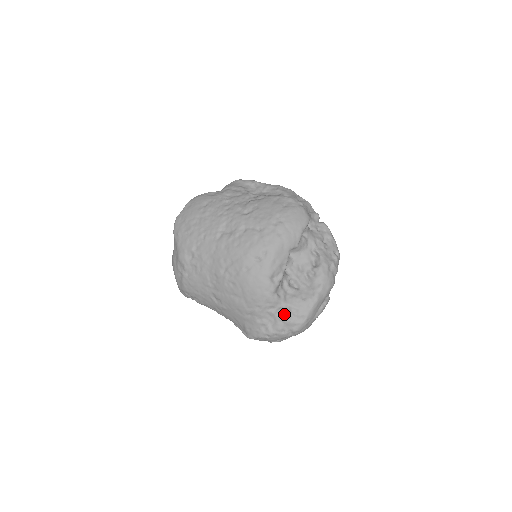
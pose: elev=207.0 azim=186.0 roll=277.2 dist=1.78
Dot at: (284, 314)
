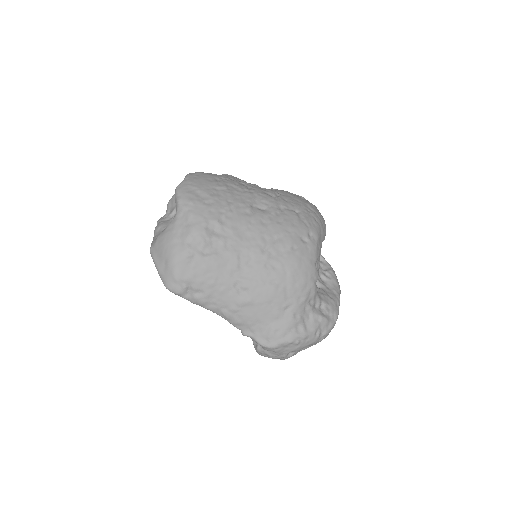
Dot at: (319, 311)
